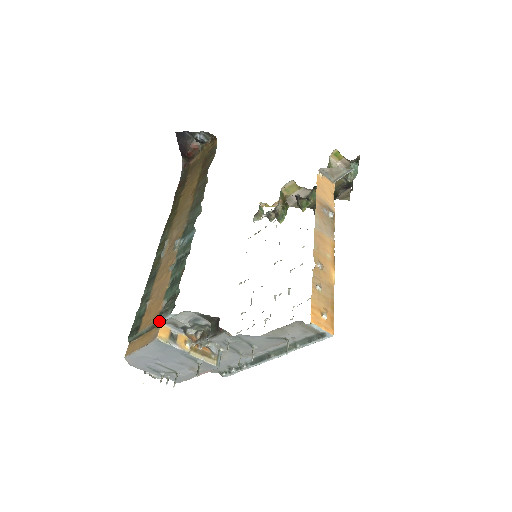
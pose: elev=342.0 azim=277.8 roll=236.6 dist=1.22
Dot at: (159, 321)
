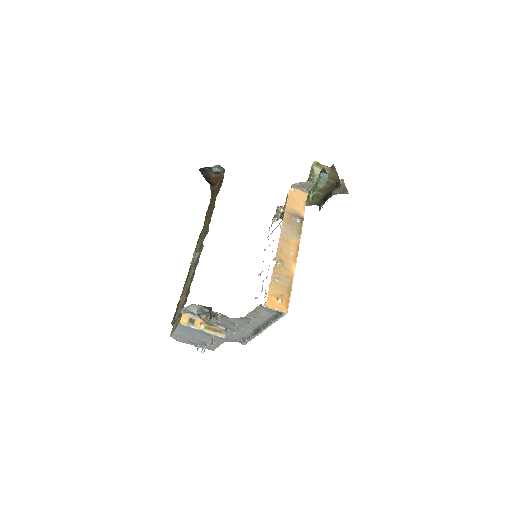
Dot at: (180, 312)
